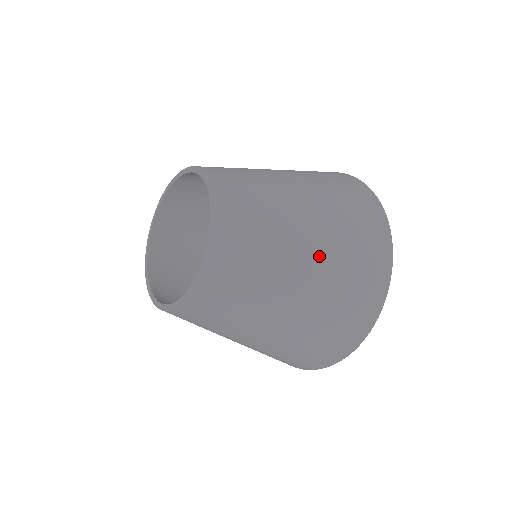
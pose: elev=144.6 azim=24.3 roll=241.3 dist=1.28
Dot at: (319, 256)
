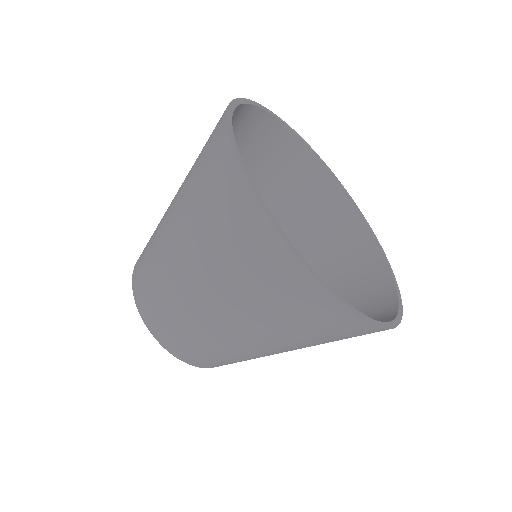
Dot at: (179, 191)
